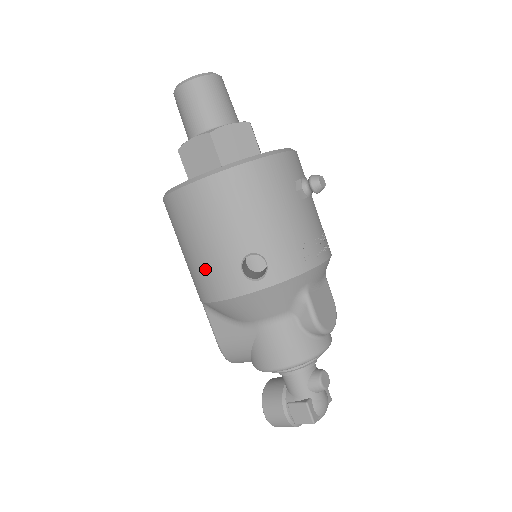
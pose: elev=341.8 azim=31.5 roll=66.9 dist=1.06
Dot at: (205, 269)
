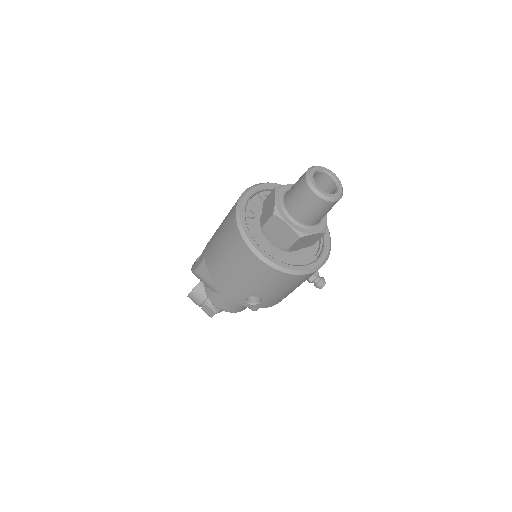
Dot at: (228, 278)
